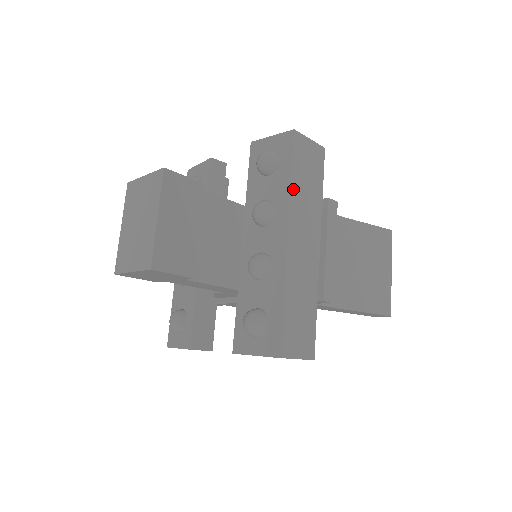
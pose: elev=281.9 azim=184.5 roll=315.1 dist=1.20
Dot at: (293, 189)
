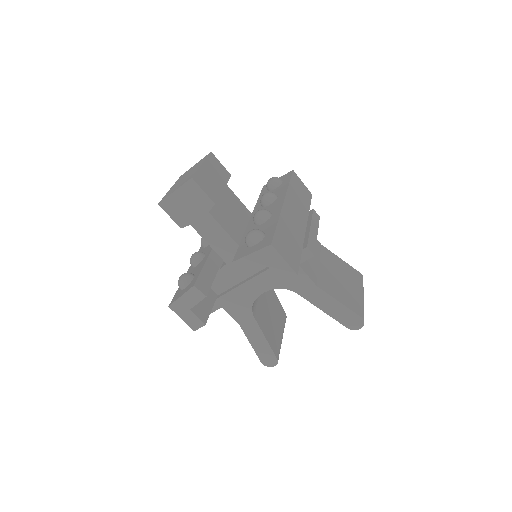
Dot at: (290, 189)
